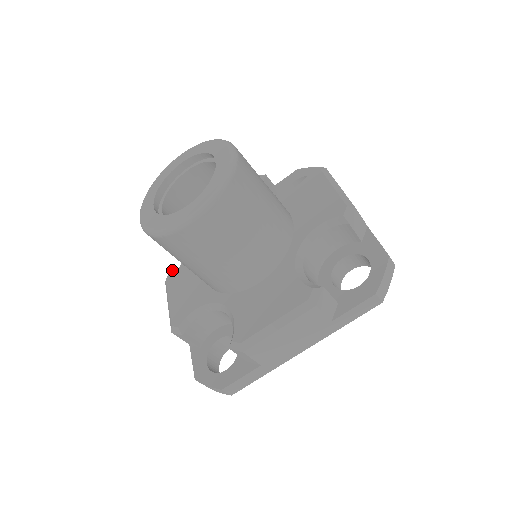
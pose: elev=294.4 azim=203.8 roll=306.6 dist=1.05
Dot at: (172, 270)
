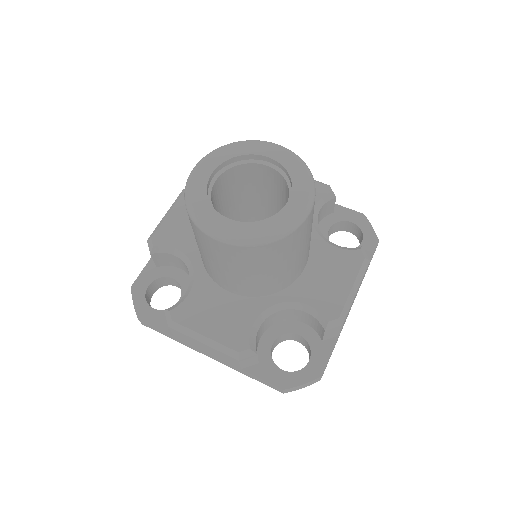
Dot at: (168, 309)
